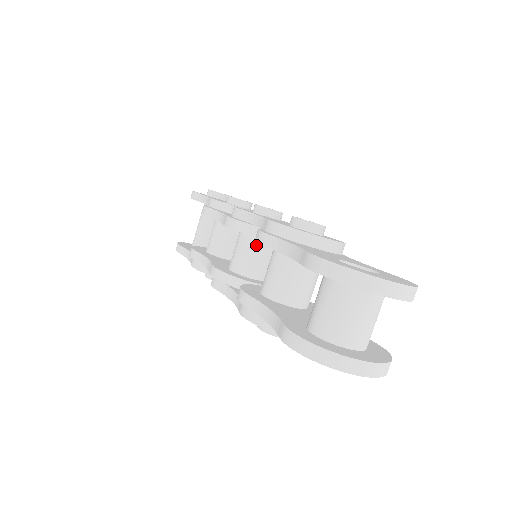
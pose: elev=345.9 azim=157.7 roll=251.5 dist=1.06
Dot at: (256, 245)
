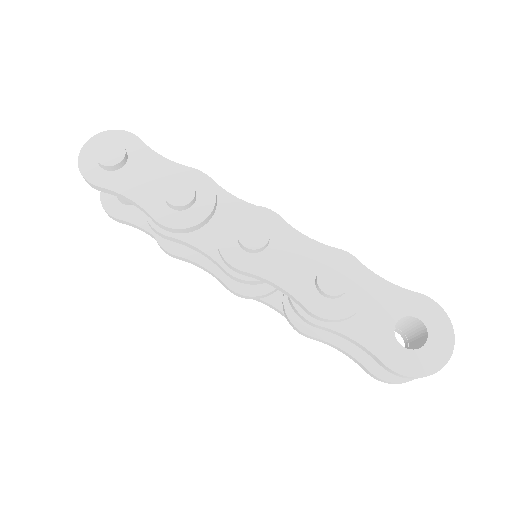
Dot at: occluded
